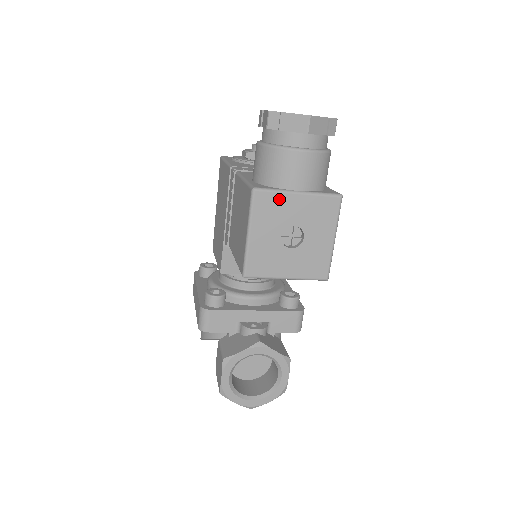
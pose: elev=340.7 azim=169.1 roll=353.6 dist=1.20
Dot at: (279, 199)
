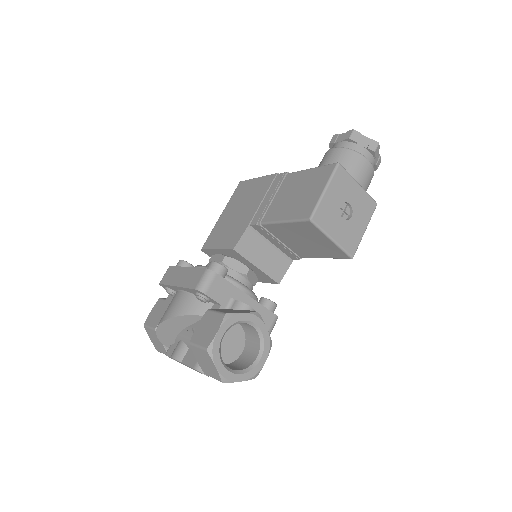
Dot at: (349, 180)
